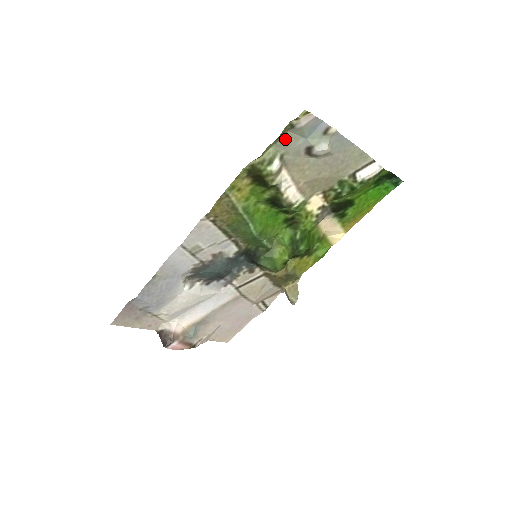
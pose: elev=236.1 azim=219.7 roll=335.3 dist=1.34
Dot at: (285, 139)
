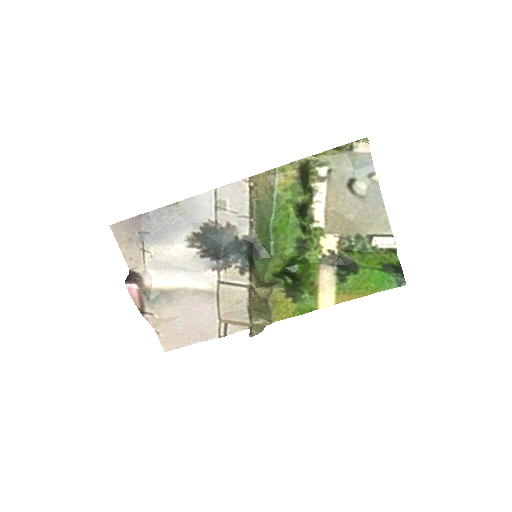
Dot at: (341, 157)
